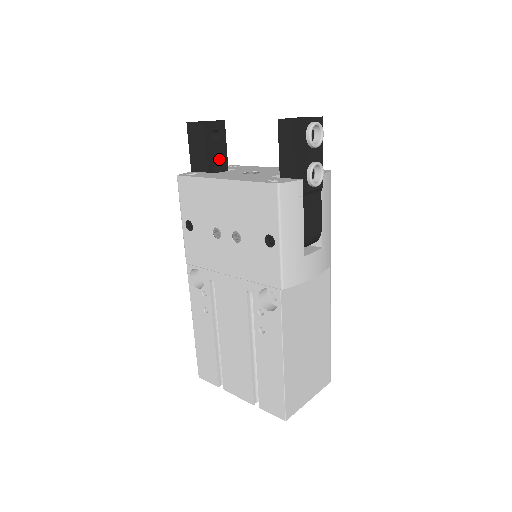
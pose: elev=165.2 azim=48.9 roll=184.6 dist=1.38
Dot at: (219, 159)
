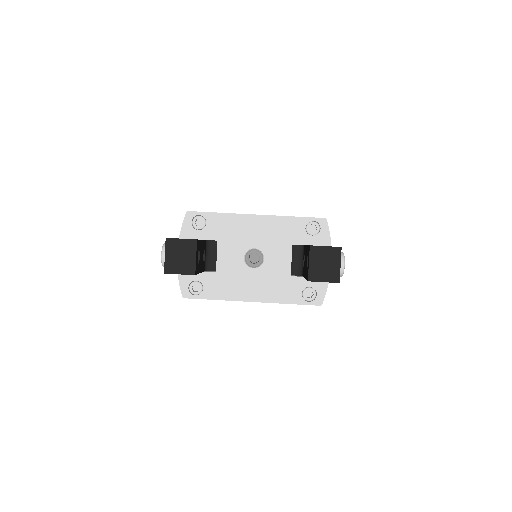
Dot at: (202, 253)
